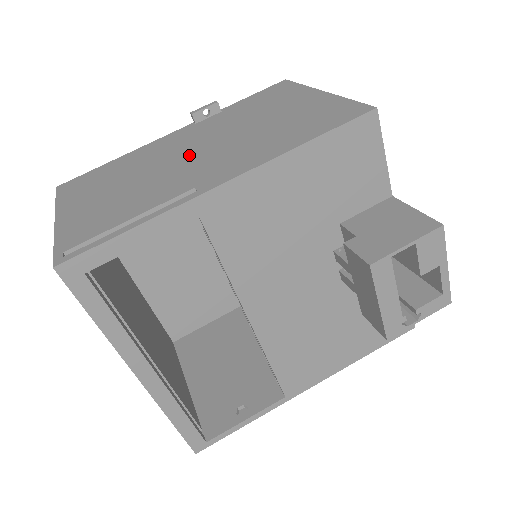
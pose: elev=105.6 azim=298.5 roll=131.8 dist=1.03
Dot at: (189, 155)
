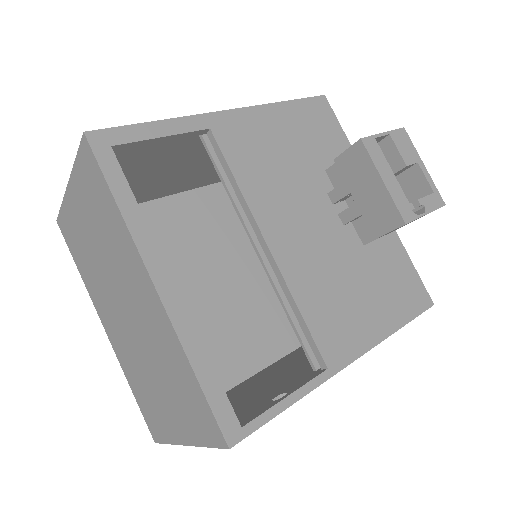
Dot at: occluded
